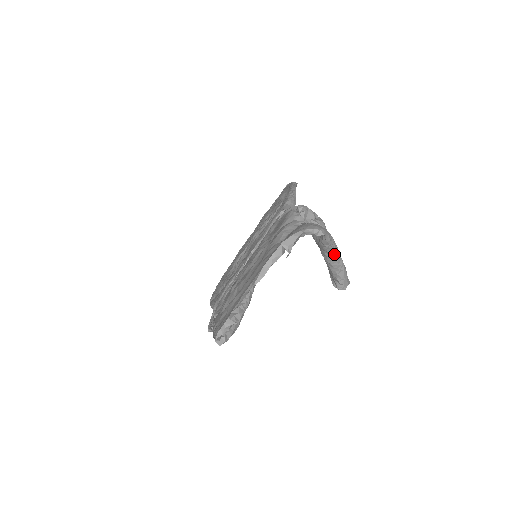
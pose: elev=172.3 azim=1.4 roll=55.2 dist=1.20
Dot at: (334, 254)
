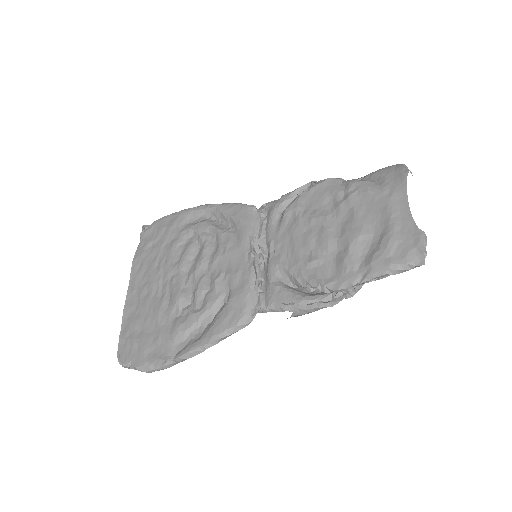
Dot at: occluded
